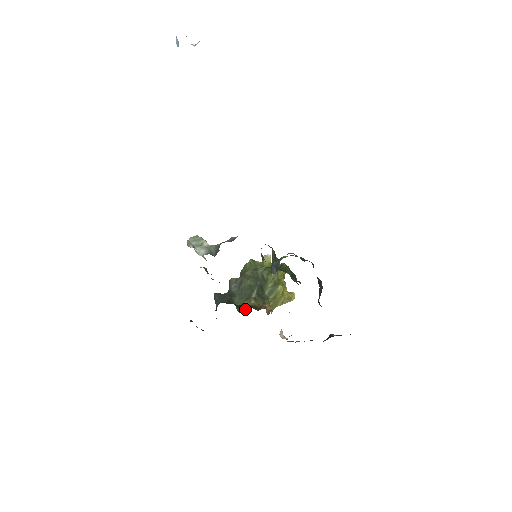
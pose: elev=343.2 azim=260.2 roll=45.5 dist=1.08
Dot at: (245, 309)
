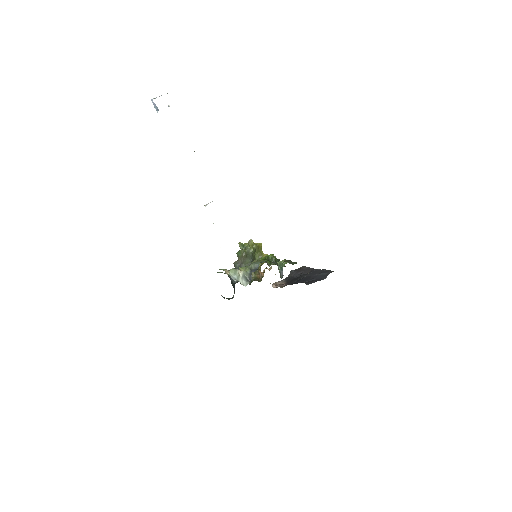
Dot at: (252, 281)
